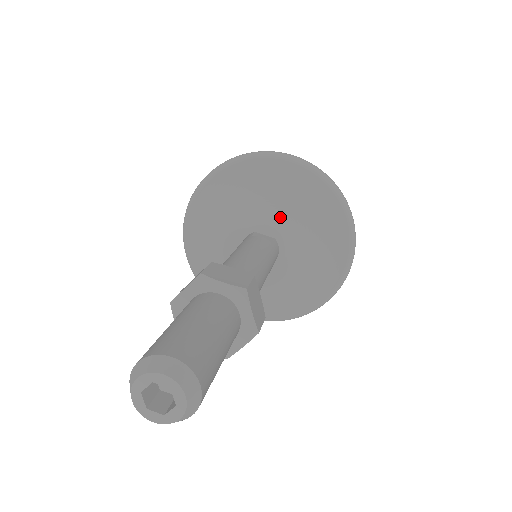
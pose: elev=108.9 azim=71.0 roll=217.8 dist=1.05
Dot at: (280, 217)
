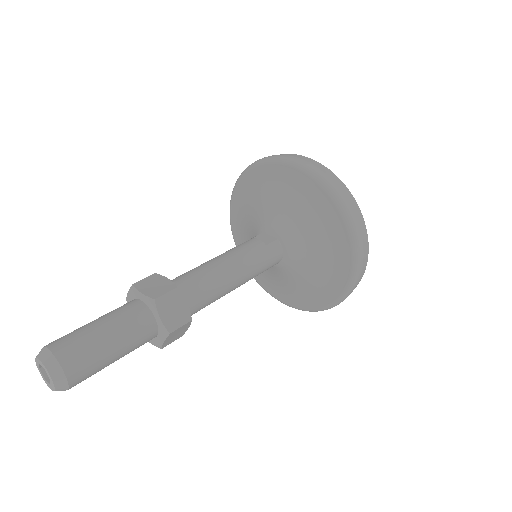
Dot at: (284, 219)
